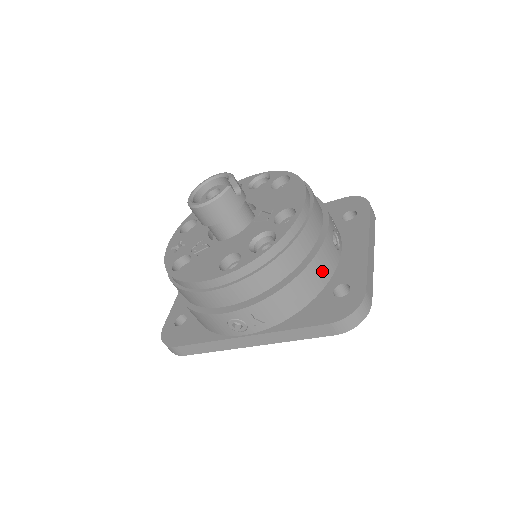
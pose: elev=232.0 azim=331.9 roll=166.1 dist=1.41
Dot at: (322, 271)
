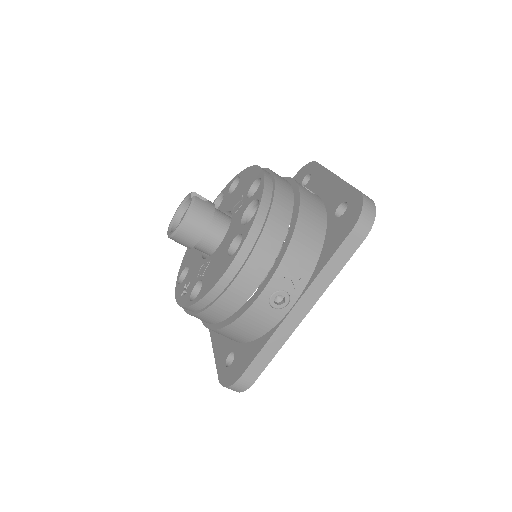
Dot at: (315, 209)
